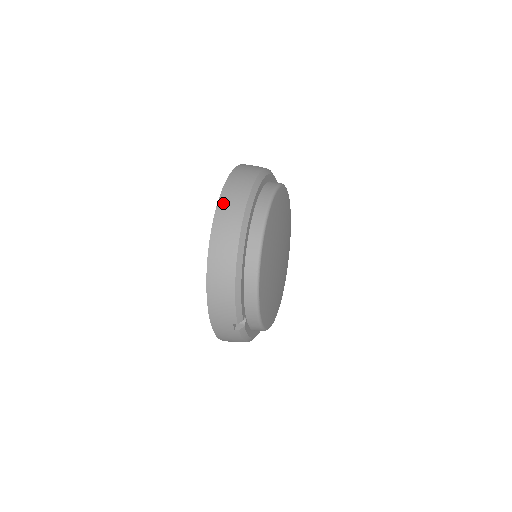
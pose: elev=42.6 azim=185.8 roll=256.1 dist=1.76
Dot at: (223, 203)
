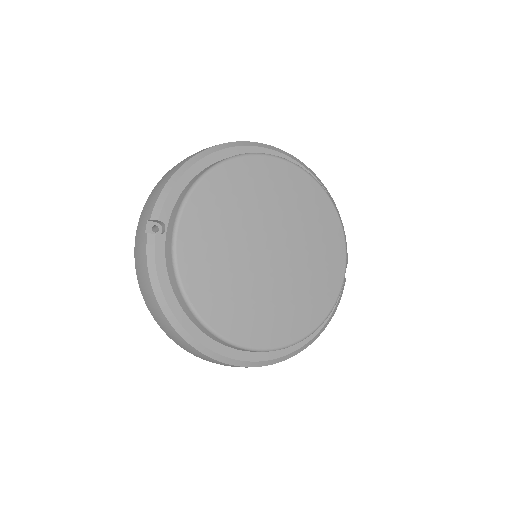
Dot at: occluded
